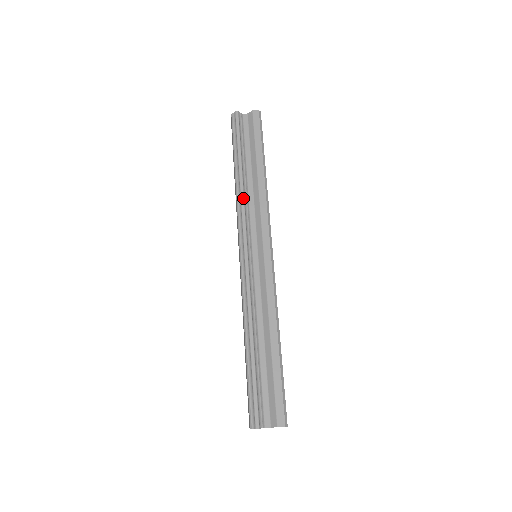
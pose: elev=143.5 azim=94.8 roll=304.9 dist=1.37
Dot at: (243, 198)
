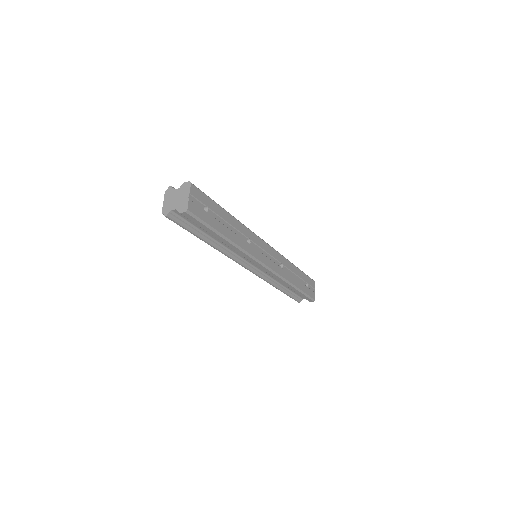
Dot at: occluded
